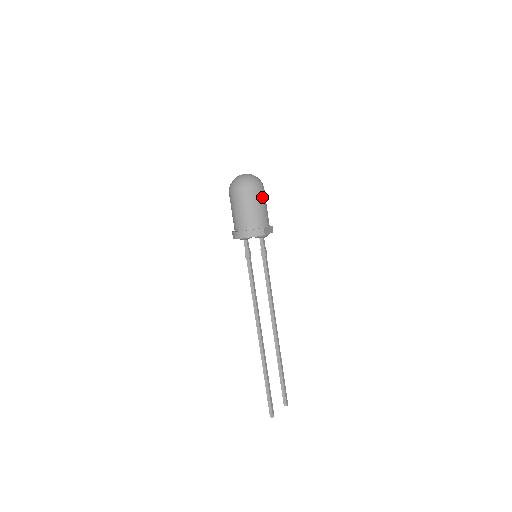
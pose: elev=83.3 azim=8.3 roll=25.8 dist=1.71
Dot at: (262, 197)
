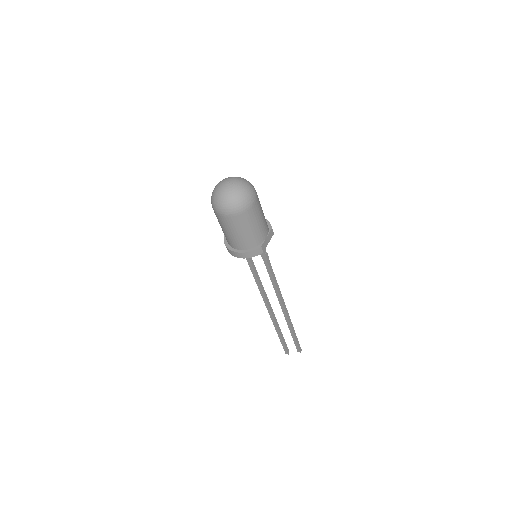
Dot at: (255, 213)
